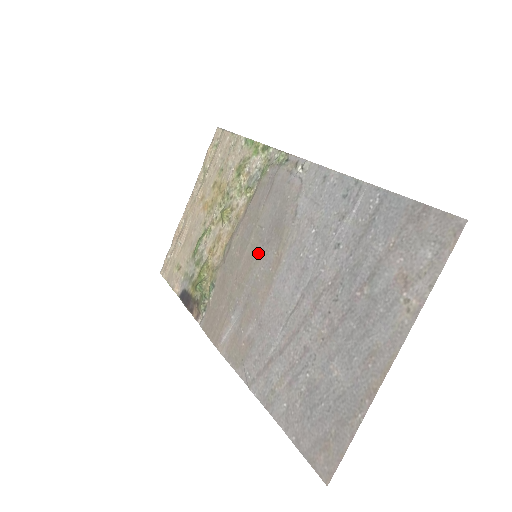
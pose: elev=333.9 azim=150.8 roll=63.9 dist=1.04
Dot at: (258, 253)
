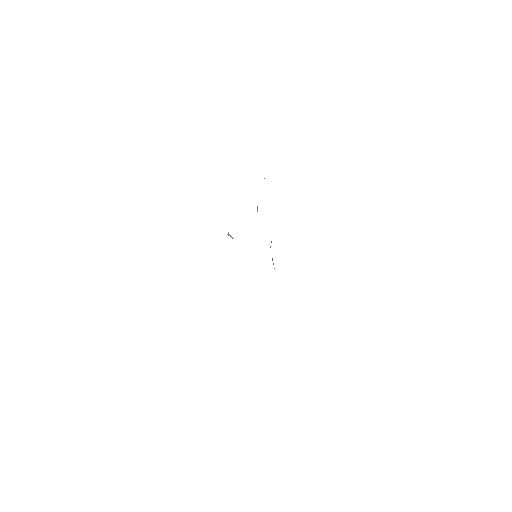
Dot at: occluded
